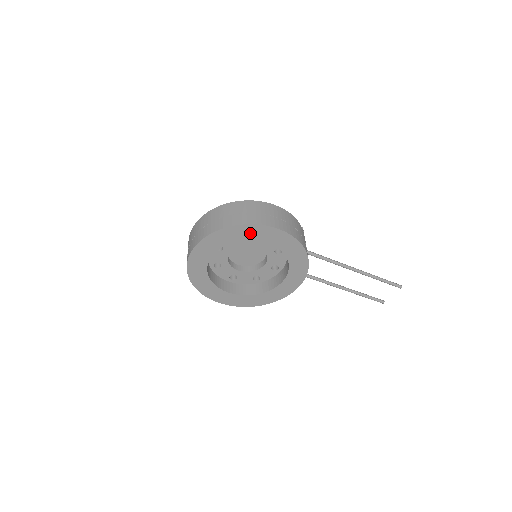
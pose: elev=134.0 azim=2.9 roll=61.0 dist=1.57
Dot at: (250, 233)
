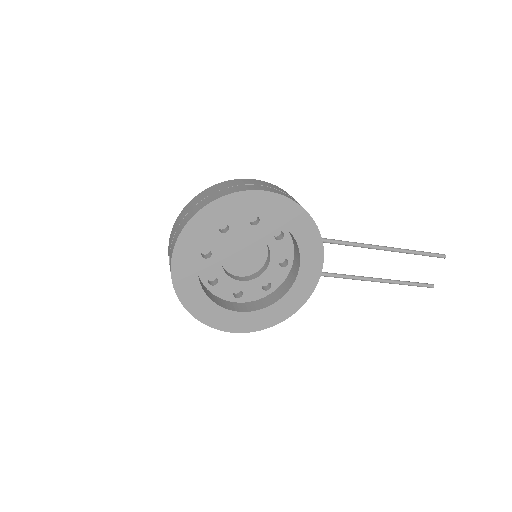
Dot at: (234, 208)
